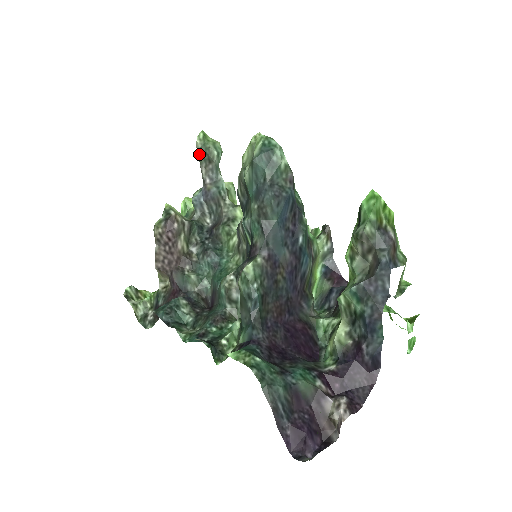
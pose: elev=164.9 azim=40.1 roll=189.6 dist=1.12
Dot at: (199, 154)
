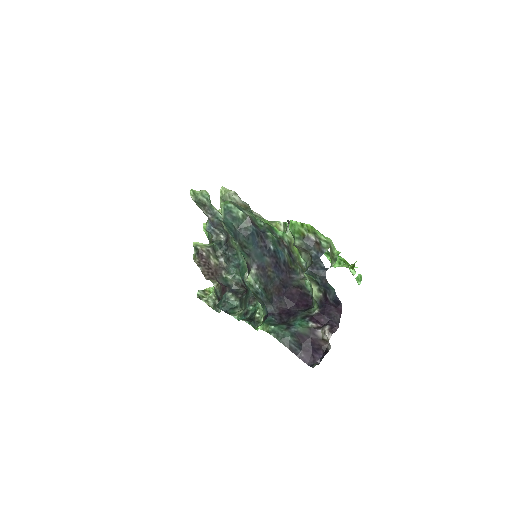
Dot at: (196, 204)
